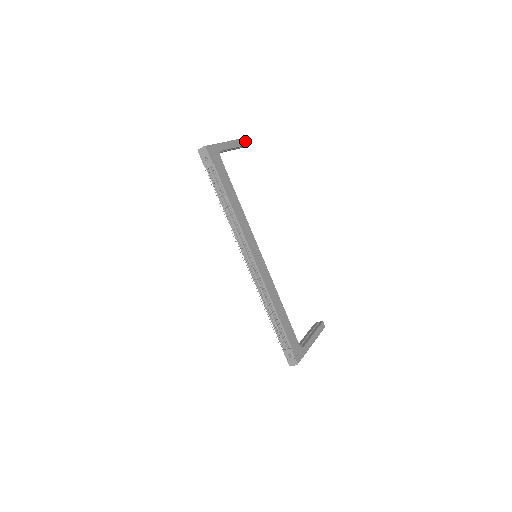
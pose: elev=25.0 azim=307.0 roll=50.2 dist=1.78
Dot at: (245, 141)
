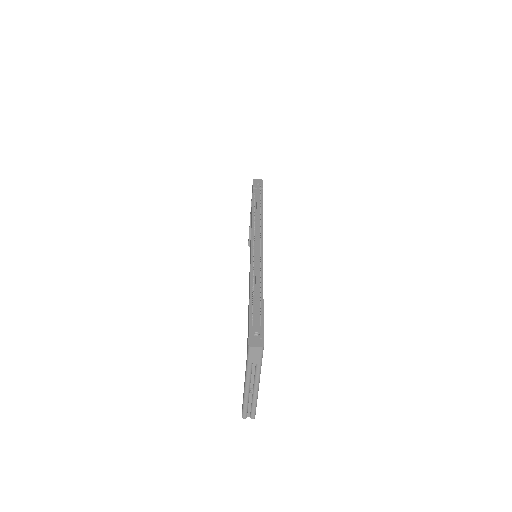
Dot at: occluded
